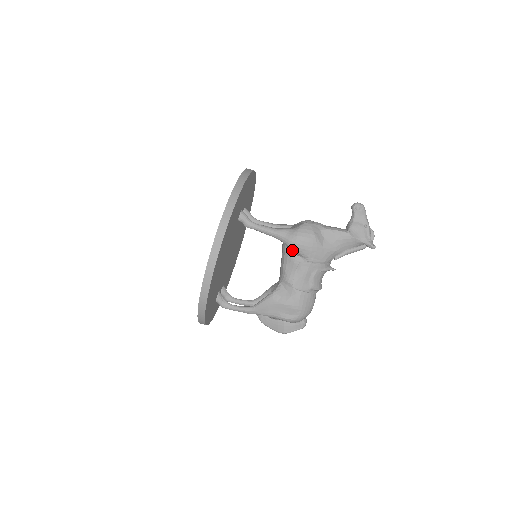
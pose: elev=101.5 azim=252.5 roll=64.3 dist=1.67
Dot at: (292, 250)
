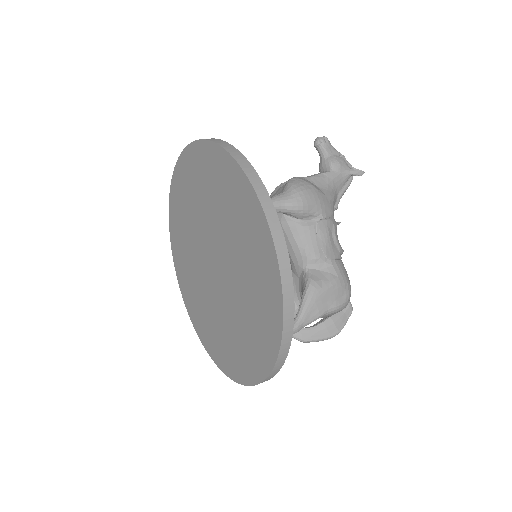
Dot at: (301, 214)
